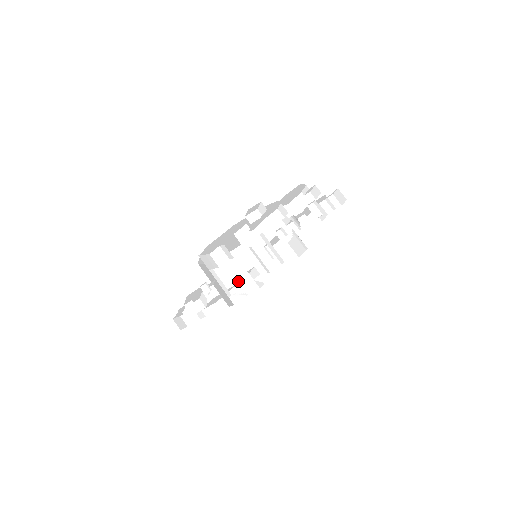
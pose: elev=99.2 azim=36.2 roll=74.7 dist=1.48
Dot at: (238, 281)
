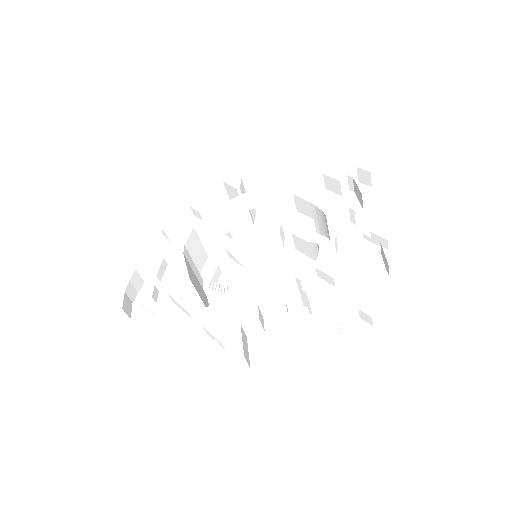
Dot at: (209, 254)
